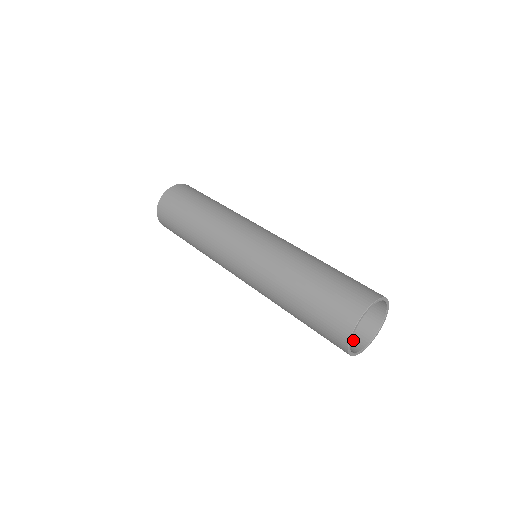
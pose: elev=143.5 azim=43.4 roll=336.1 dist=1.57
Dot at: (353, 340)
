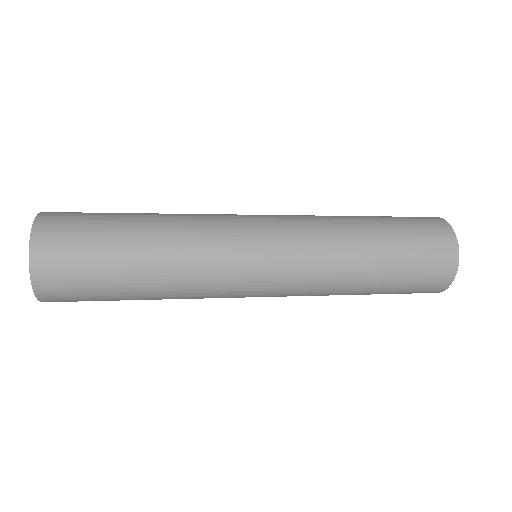
Dot at: occluded
